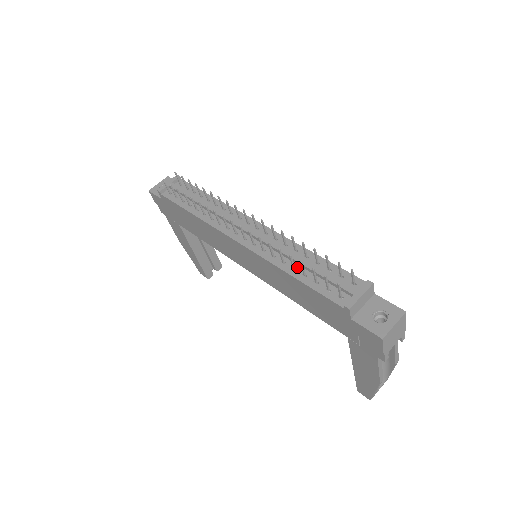
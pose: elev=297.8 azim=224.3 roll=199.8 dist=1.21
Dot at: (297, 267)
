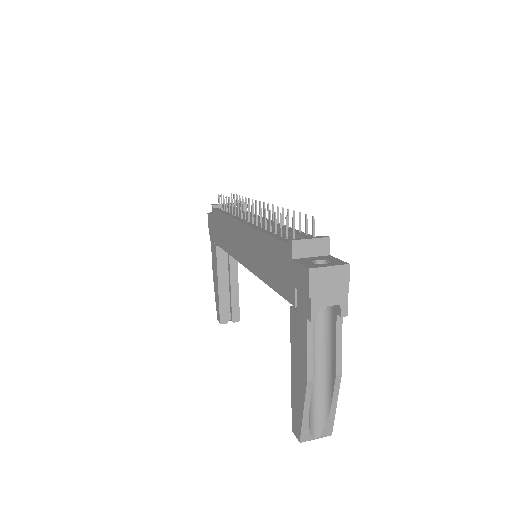
Dot at: (274, 231)
